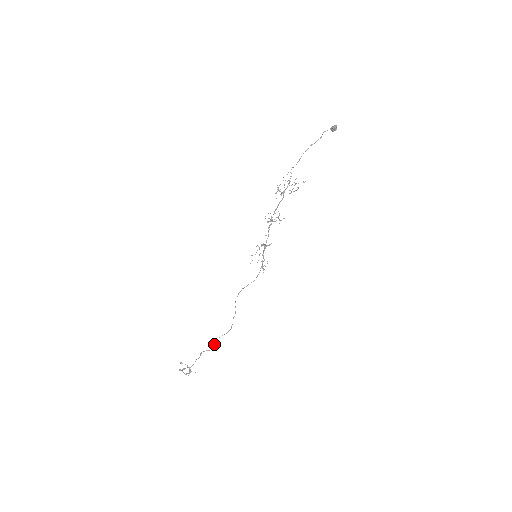
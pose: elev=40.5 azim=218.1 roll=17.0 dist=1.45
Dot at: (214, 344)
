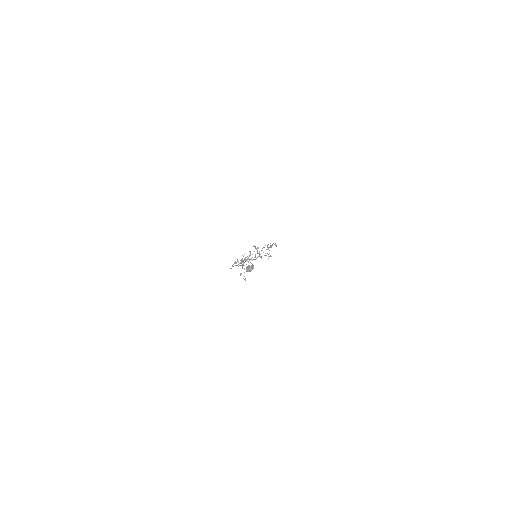
Dot at: (271, 245)
